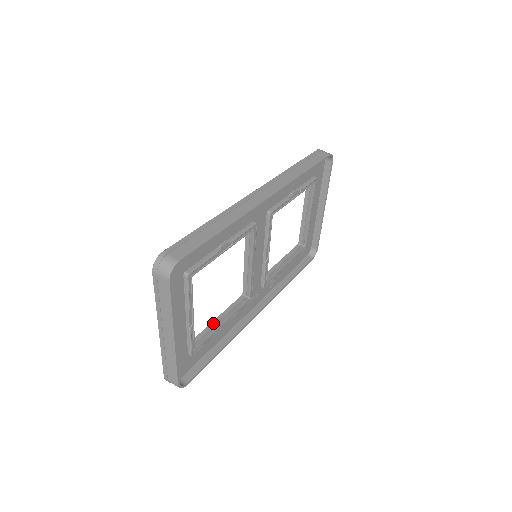
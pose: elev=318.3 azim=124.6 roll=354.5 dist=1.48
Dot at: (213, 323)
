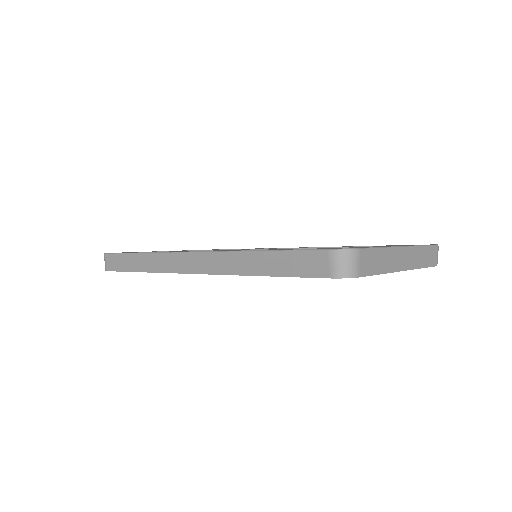
Dot at: occluded
